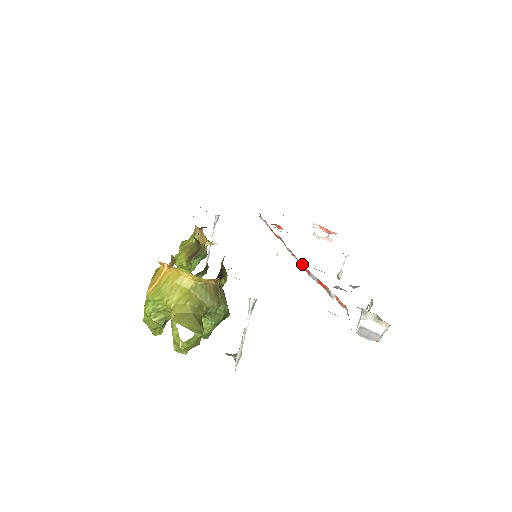
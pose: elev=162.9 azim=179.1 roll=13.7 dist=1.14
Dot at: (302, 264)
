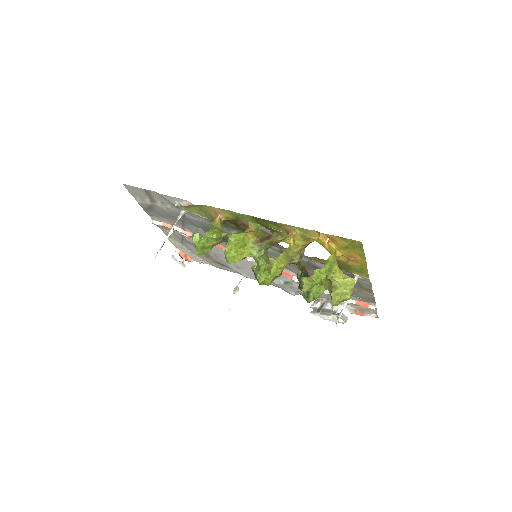
Dot at: occluded
